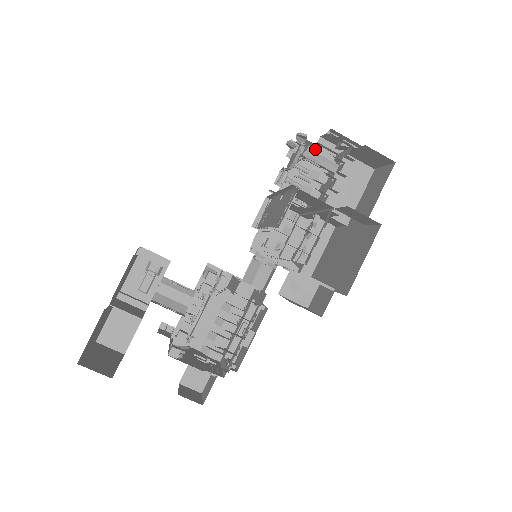
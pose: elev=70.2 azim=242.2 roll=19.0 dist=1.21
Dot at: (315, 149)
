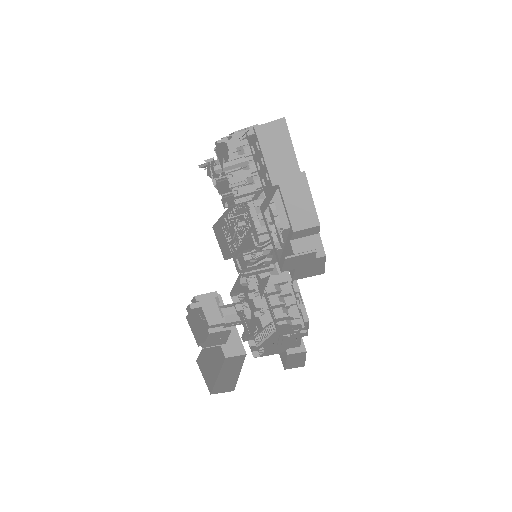
Dot at: (223, 157)
